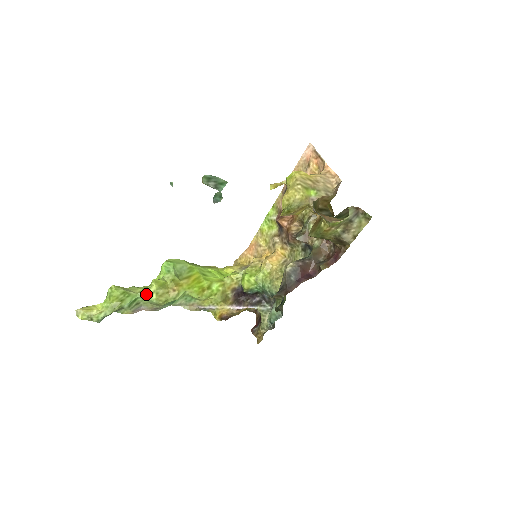
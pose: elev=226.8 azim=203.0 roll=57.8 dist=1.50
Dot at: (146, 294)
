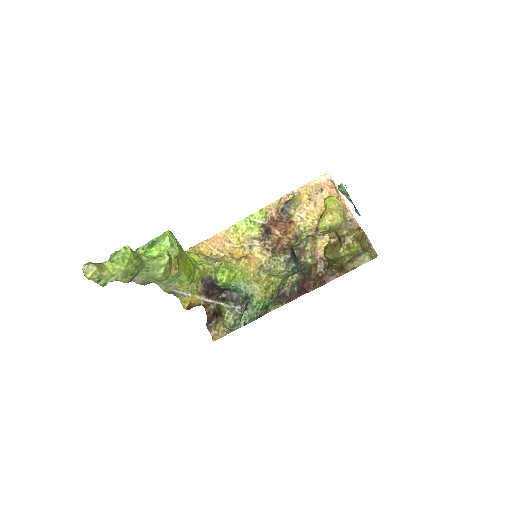
Dot at: (154, 265)
